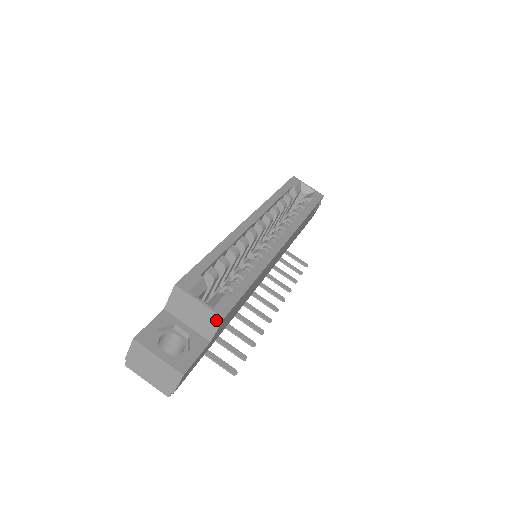
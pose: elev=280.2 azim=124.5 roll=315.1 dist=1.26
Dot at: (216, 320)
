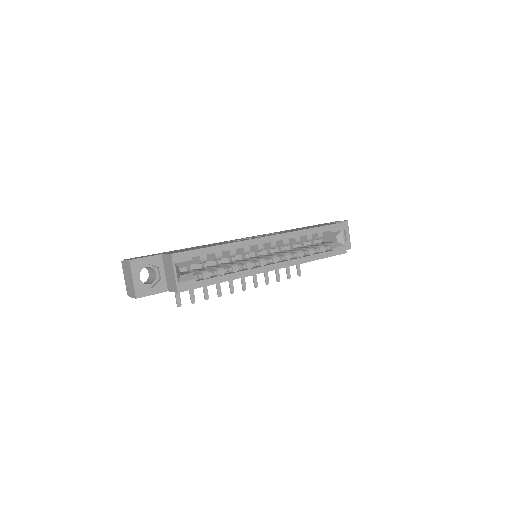
Dot at: (175, 289)
